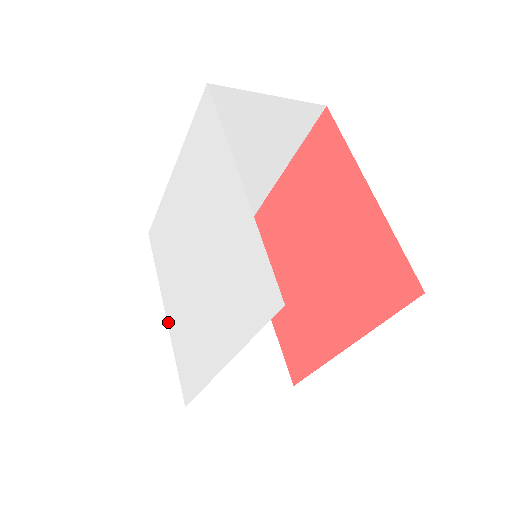
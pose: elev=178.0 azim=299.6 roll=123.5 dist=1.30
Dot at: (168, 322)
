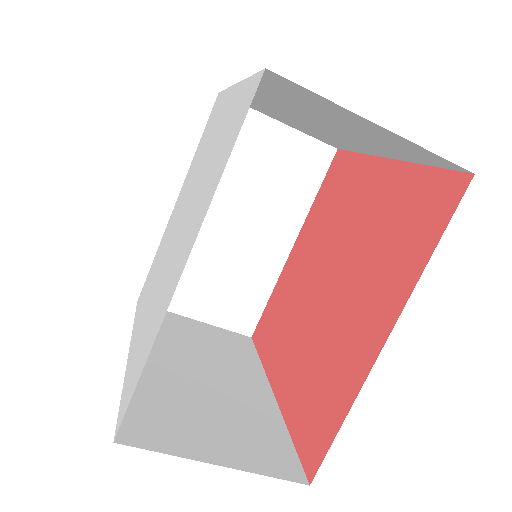
Dot at: (128, 357)
